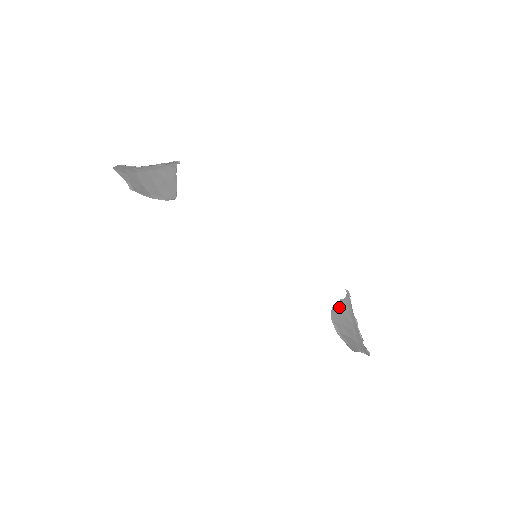
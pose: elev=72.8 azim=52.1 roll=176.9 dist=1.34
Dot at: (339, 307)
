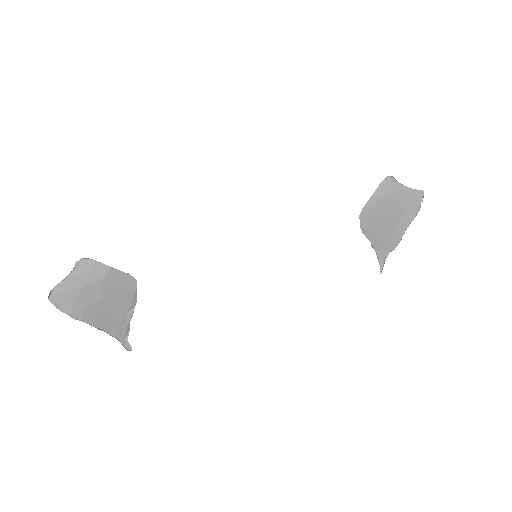
Dot at: (370, 235)
